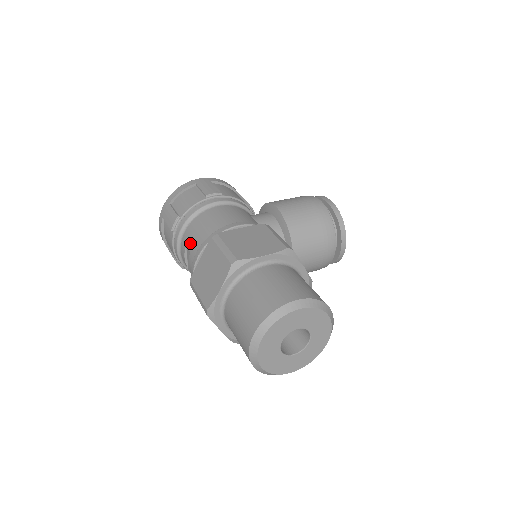
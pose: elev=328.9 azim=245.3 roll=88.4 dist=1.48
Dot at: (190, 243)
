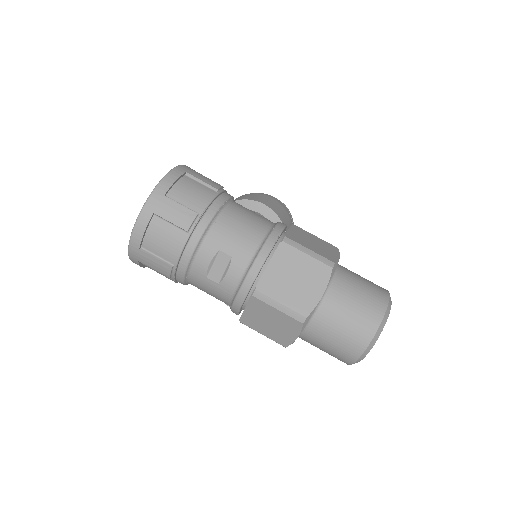
Dot at: (230, 247)
